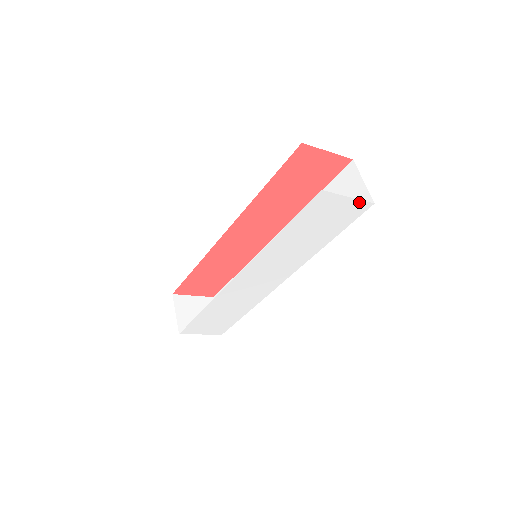
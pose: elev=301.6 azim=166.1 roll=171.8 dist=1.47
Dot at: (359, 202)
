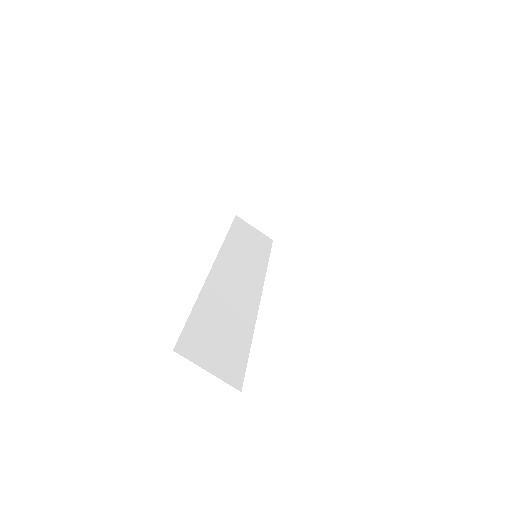
Dot at: occluded
